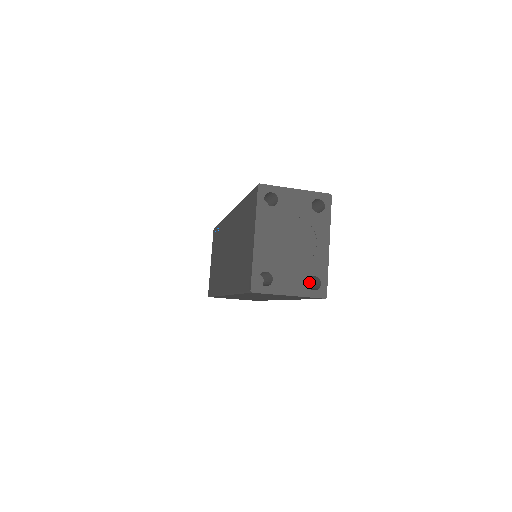
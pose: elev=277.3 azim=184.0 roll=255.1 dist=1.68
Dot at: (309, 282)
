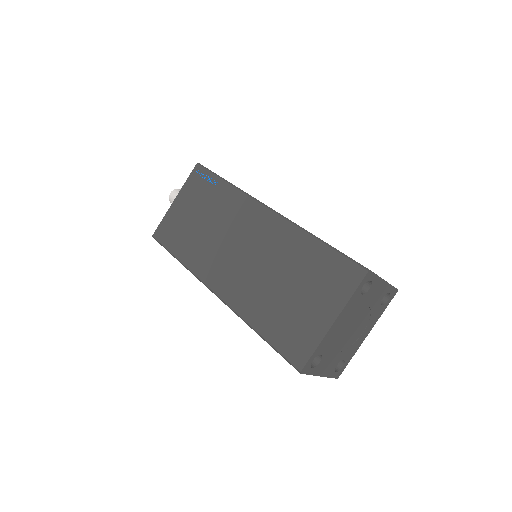
Dot at: occluded
